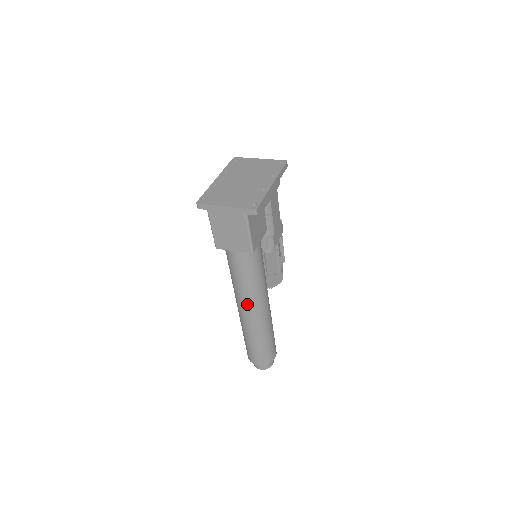
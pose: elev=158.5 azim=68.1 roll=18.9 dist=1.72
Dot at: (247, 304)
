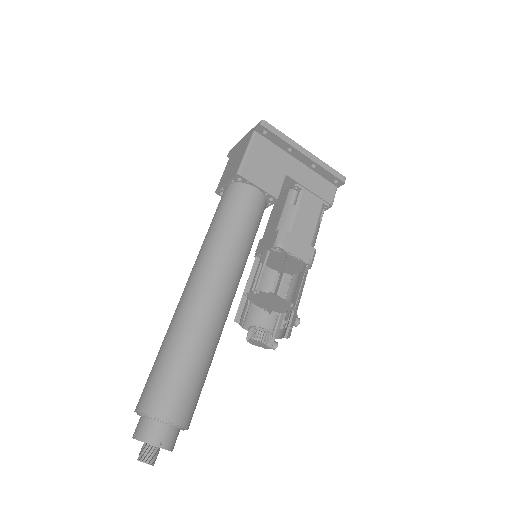
Dot at: (196, 265)
